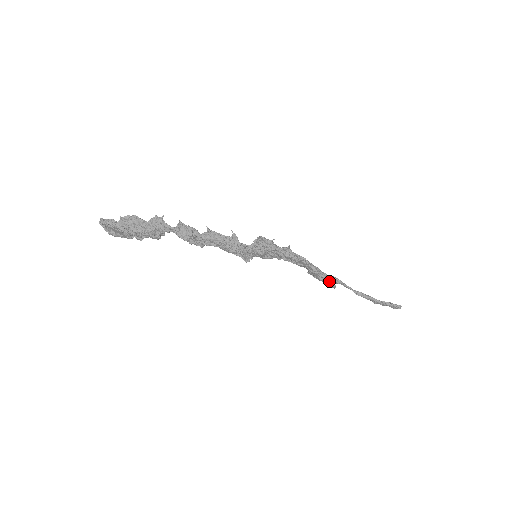
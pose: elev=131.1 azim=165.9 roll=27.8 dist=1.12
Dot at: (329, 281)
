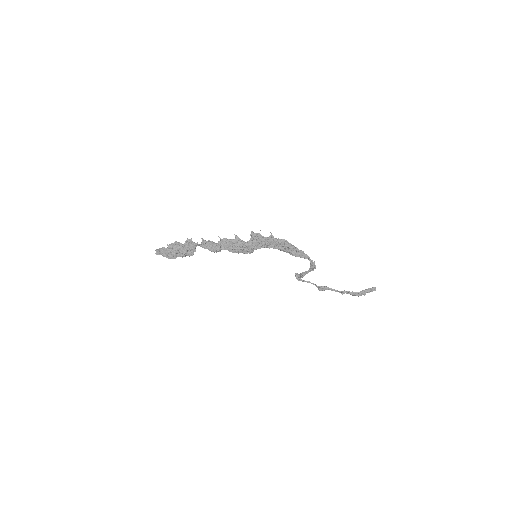
Dot at: (308, 256)
